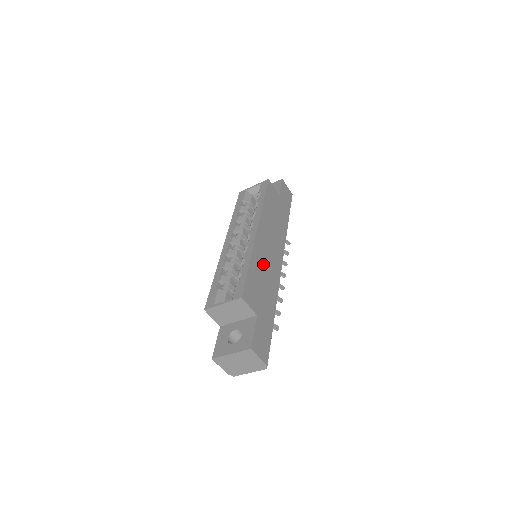
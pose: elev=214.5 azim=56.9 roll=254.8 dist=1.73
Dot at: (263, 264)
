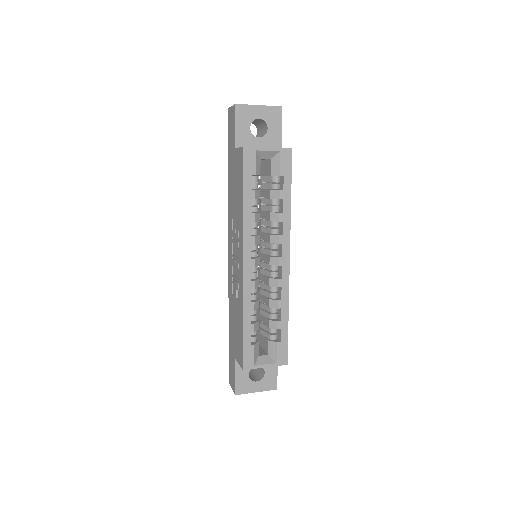
Dot at: occluded
